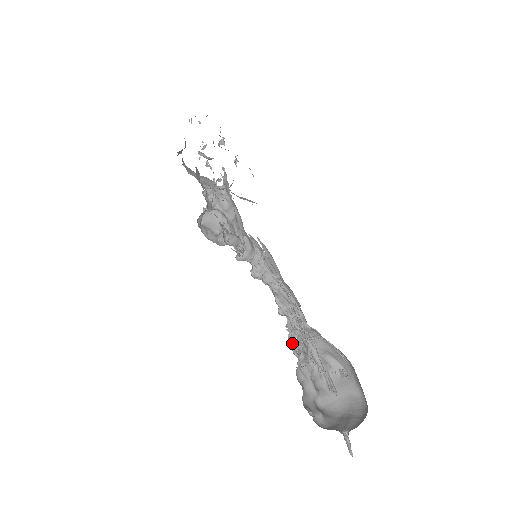
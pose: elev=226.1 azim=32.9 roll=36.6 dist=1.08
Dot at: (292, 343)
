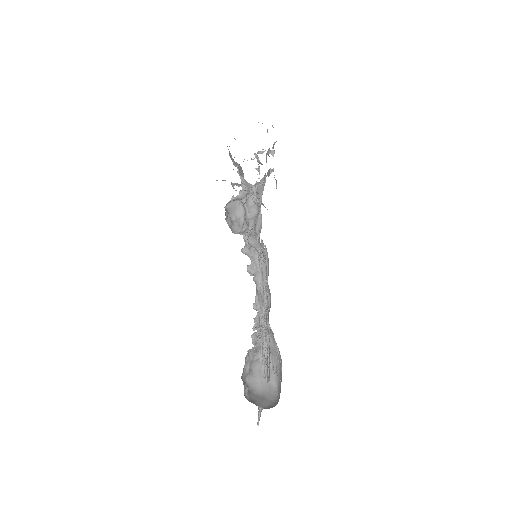
Dot at: (255, 334)
